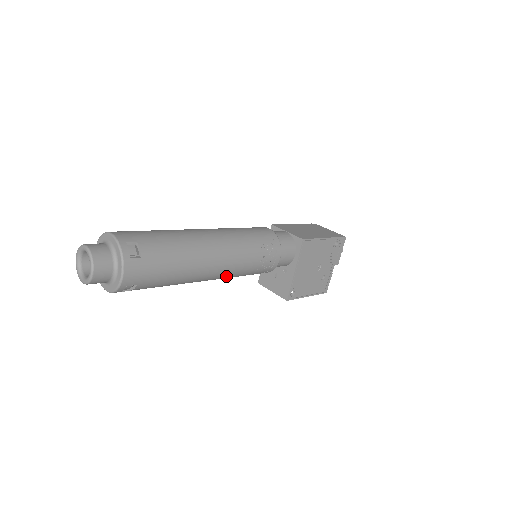
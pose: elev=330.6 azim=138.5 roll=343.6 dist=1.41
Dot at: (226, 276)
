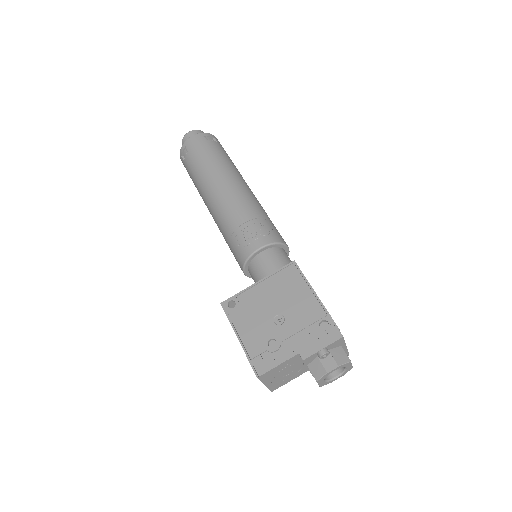
Dot at: (220, 213)
